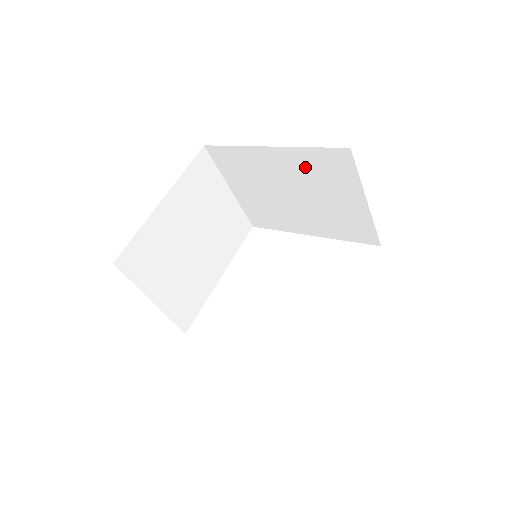
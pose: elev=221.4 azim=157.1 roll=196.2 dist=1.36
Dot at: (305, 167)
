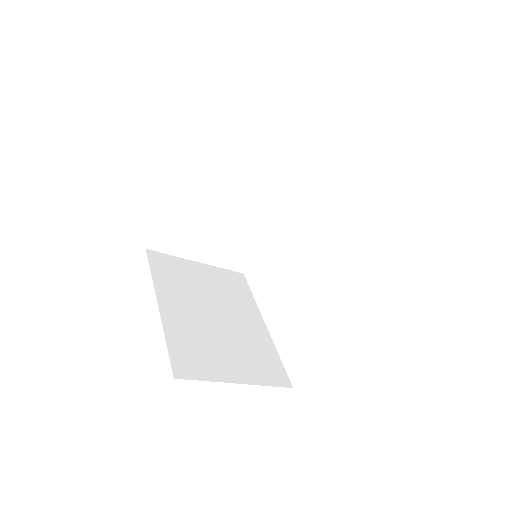
Dot at: occluded
